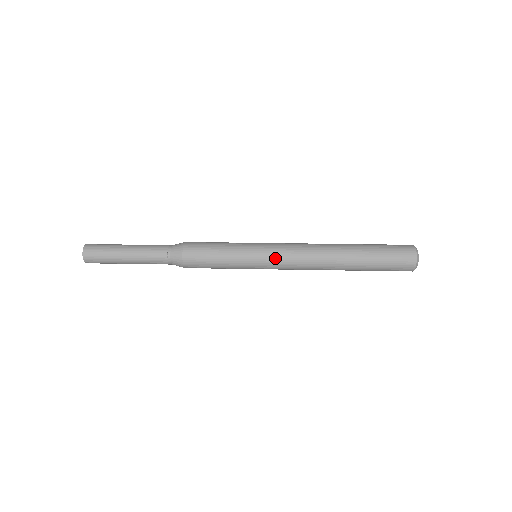
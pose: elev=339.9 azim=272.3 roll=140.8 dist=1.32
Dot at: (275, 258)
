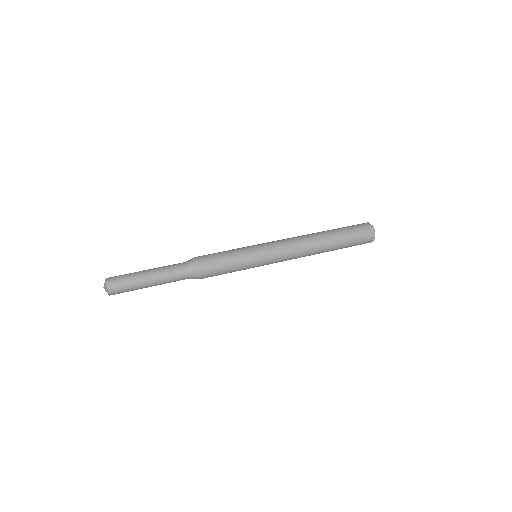
Dot at: (274, 254)
